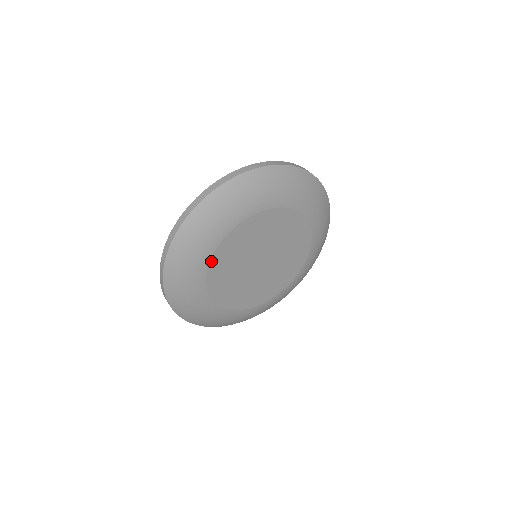
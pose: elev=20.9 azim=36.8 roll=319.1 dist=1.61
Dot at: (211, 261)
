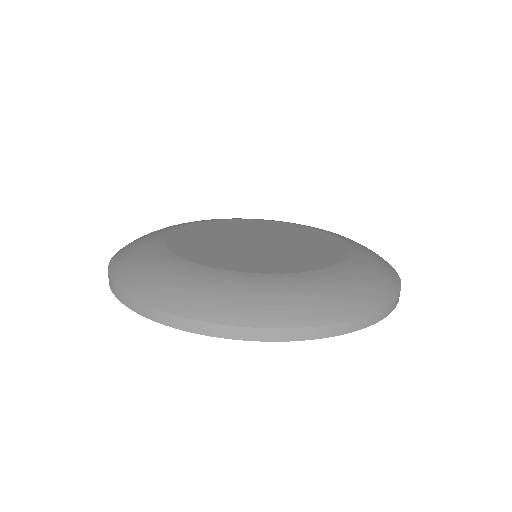
Dot at: (168, 246)
